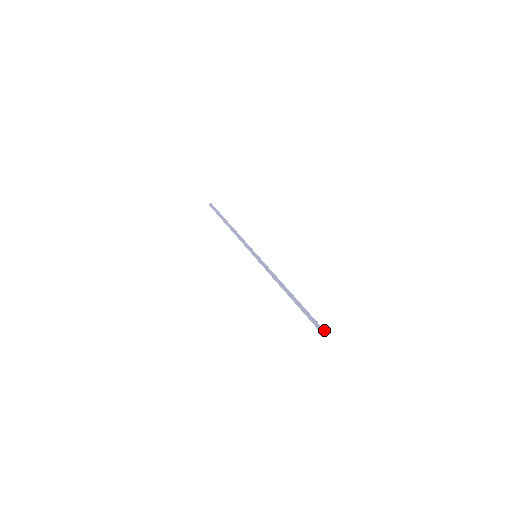
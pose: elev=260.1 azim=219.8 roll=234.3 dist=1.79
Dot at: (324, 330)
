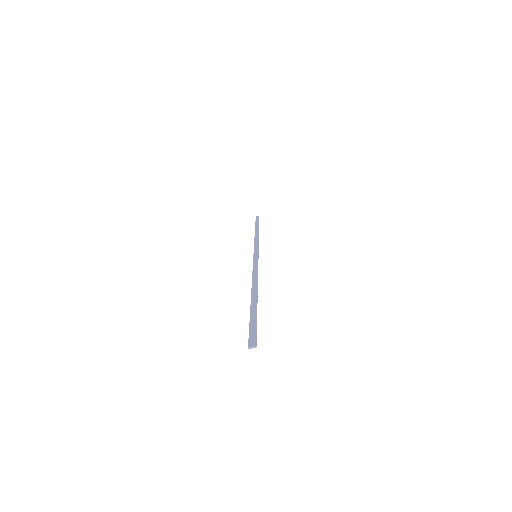
Dot at: (256, 341)
